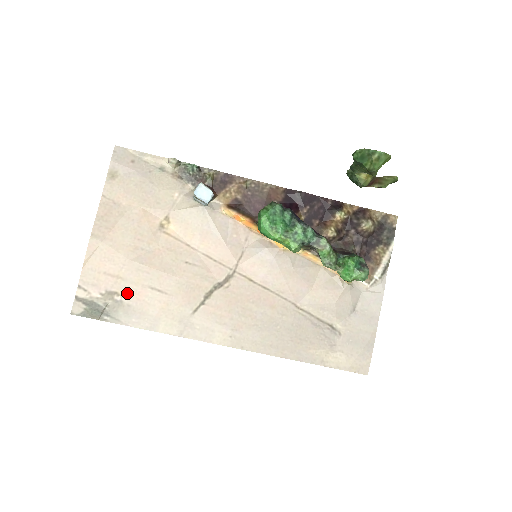
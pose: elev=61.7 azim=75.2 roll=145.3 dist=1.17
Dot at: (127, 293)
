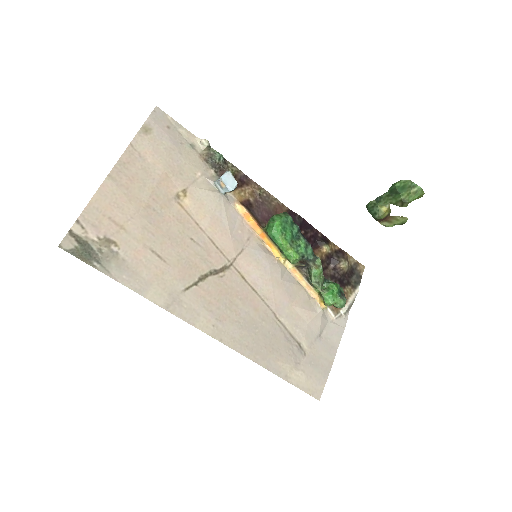
Dot at: (126, 247)
